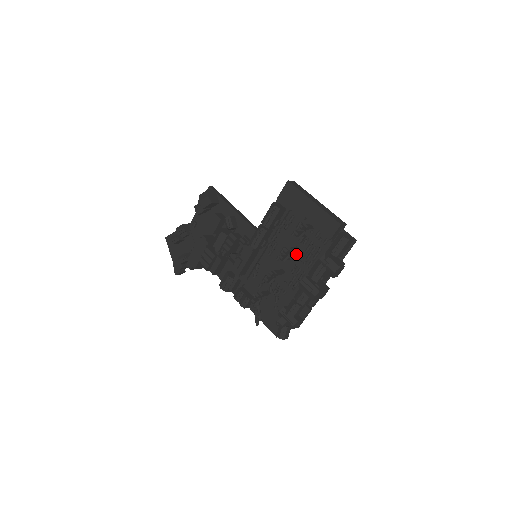
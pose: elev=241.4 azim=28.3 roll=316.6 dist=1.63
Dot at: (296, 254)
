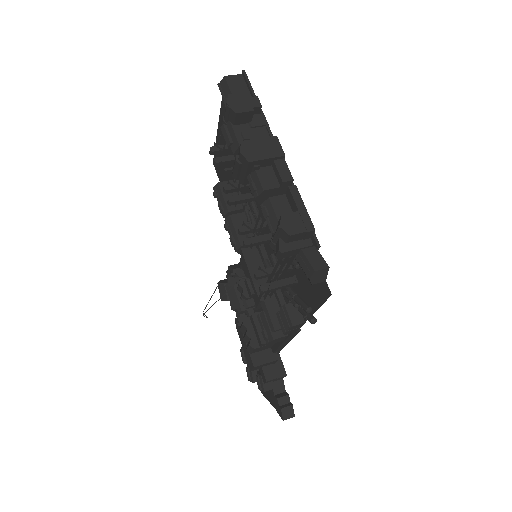
Dot at: occluded
